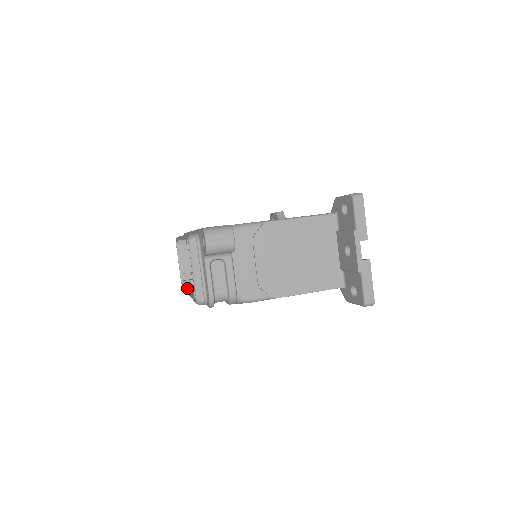
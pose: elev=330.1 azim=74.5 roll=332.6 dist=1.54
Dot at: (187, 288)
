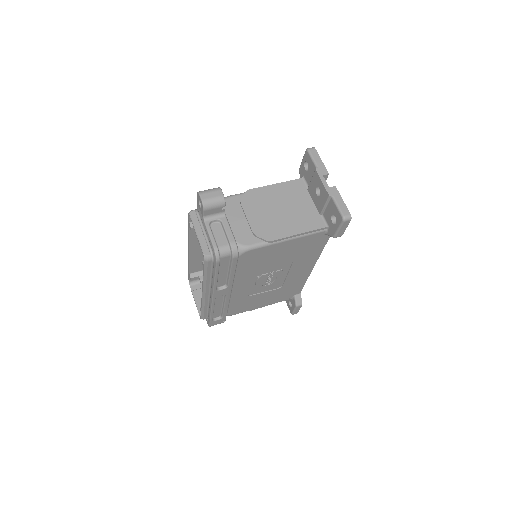
Dot at: occluded
